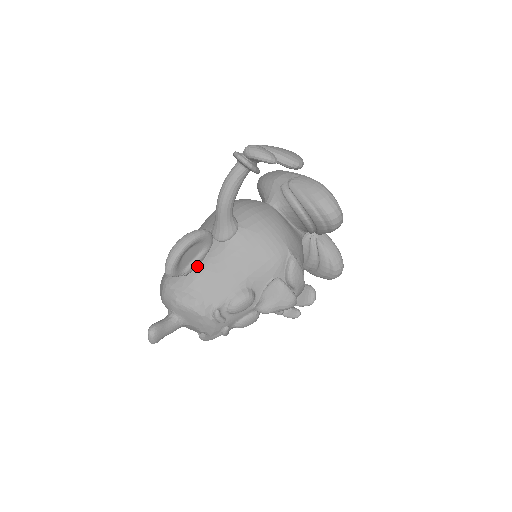
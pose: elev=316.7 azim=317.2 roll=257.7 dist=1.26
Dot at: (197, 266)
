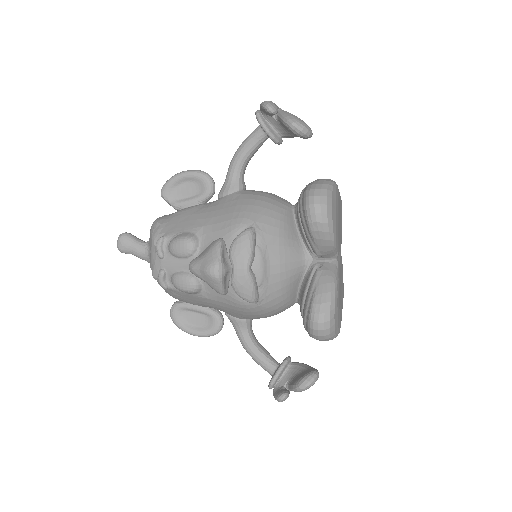
Dot at: (188, 207)
